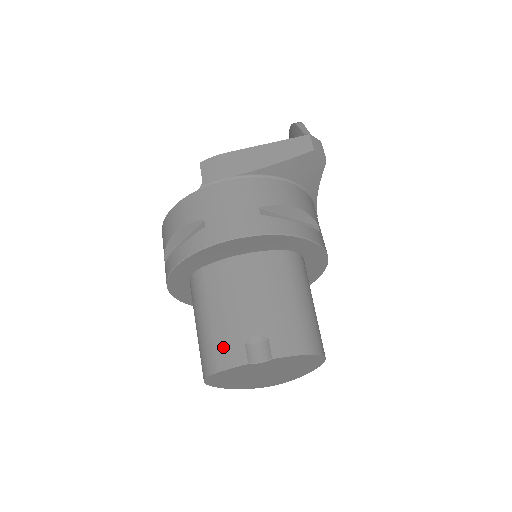
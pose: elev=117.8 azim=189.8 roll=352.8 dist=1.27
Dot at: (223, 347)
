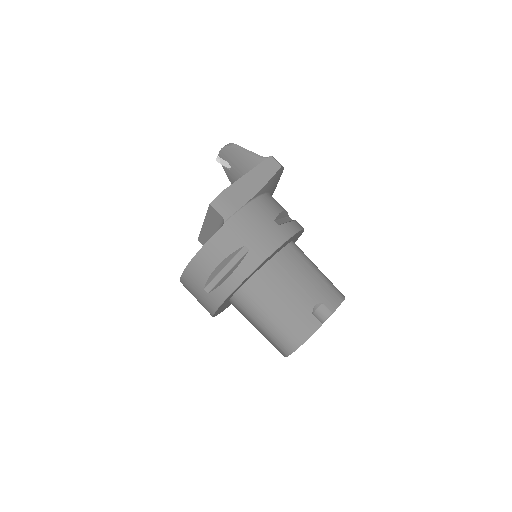
Dot at: (300, 324)
